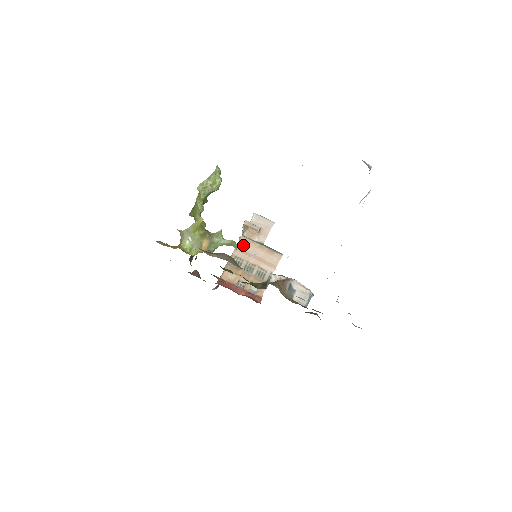
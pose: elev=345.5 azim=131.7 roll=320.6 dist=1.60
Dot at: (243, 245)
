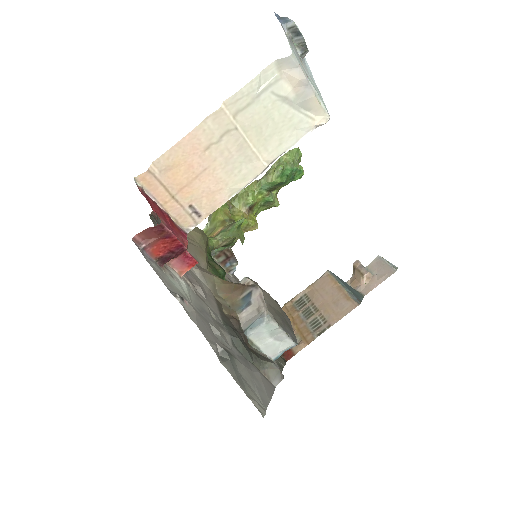
Dot at: (322, 282)
